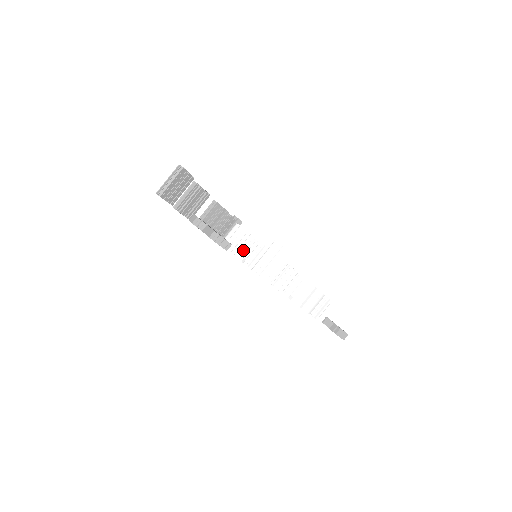
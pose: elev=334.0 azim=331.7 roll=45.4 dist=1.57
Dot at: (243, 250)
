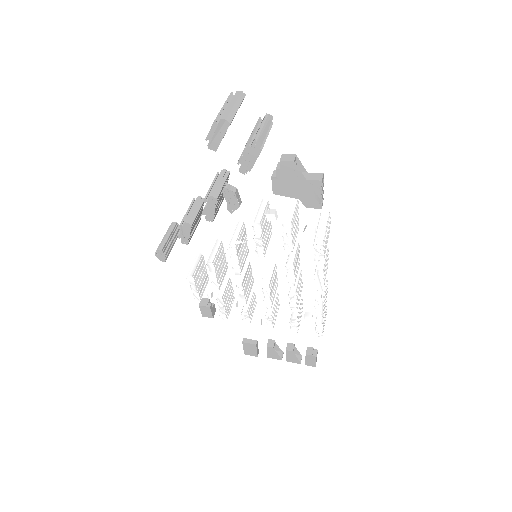
Dot at: (294, 226)
